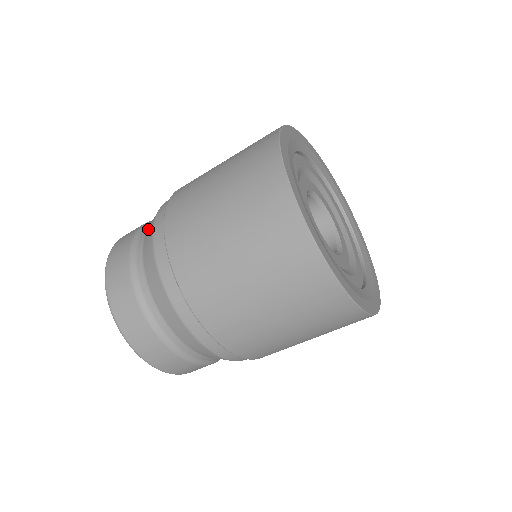
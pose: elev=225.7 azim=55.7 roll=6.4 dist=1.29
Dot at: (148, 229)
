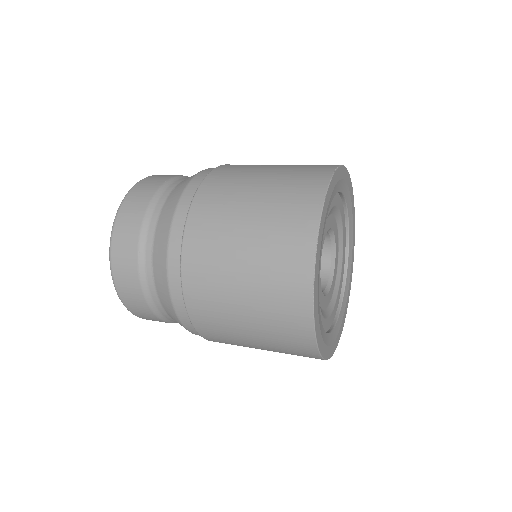
Dot at: (168, 202)
